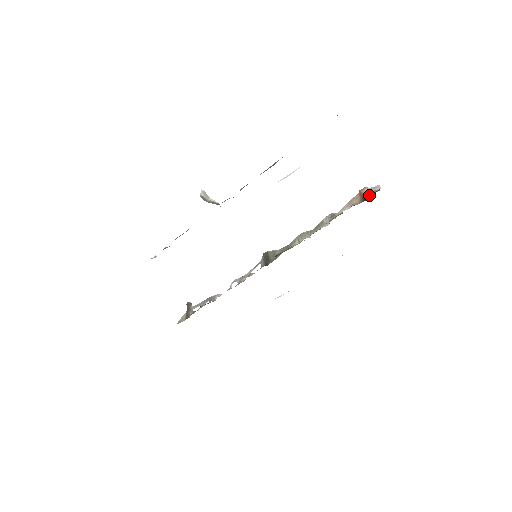
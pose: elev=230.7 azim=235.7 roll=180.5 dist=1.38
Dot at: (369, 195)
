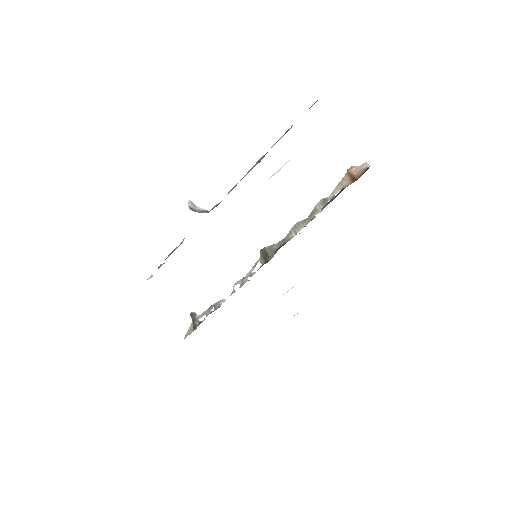
Dot at: (359, 174)
